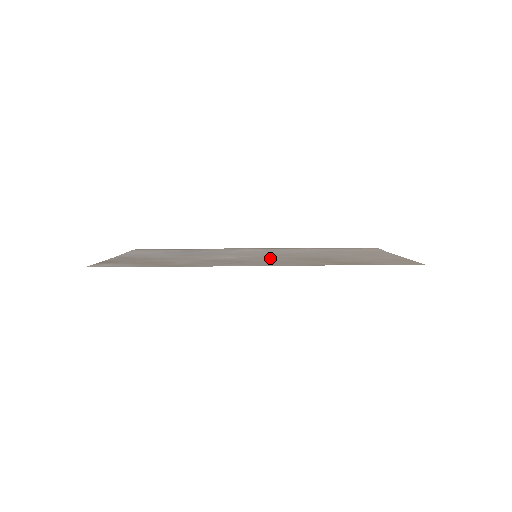
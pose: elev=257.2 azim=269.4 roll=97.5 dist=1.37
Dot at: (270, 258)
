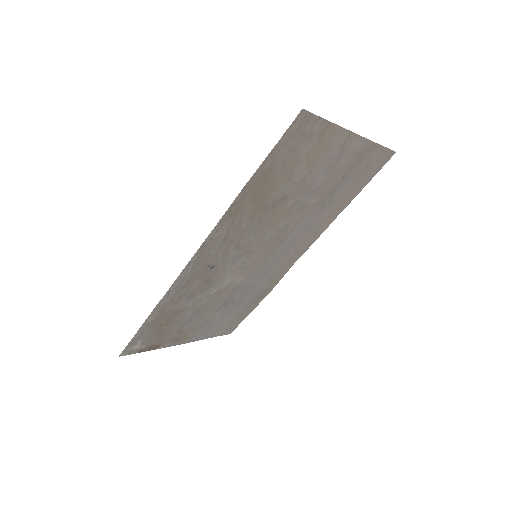
Dot at: (249, 245)
